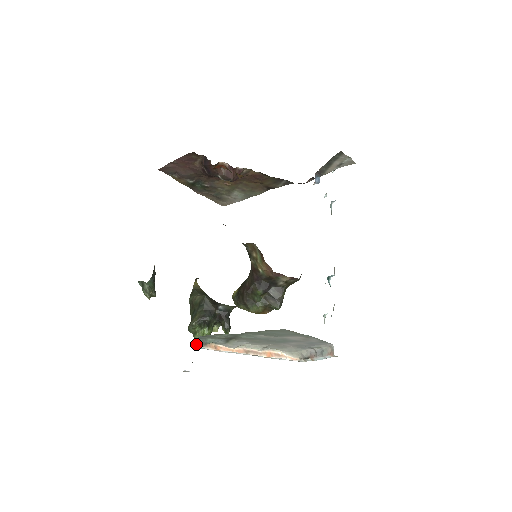
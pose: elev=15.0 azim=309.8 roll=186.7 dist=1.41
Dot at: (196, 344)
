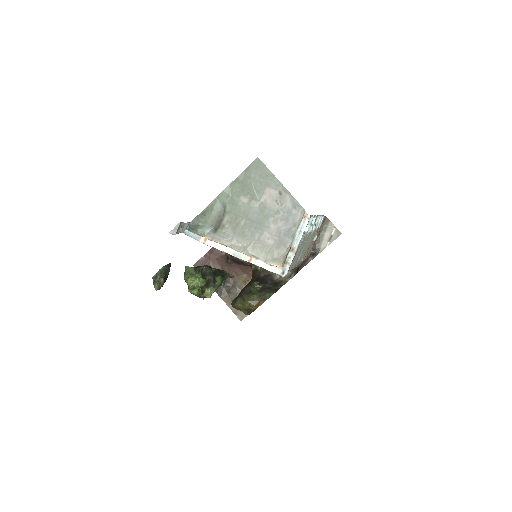
Dot at: (189, 230)
